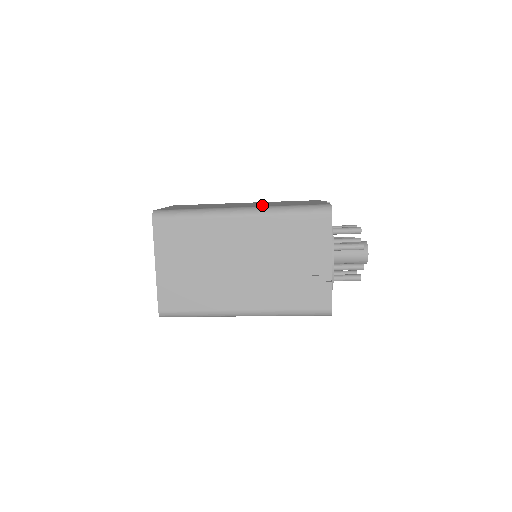
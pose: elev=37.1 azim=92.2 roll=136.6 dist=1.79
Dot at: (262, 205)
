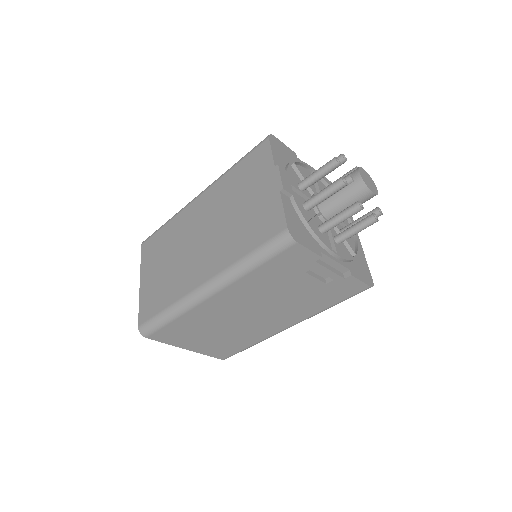
Dot at: (218, 254)
